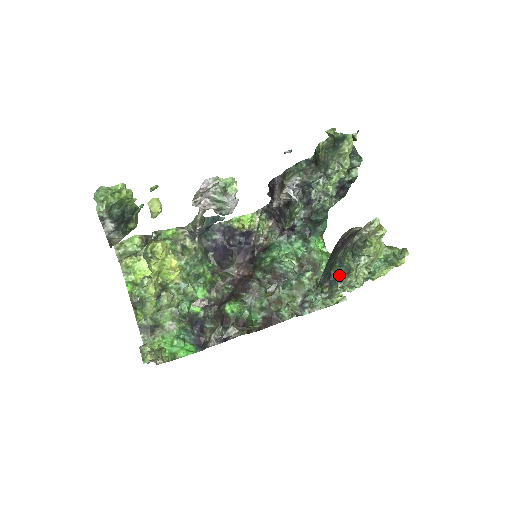
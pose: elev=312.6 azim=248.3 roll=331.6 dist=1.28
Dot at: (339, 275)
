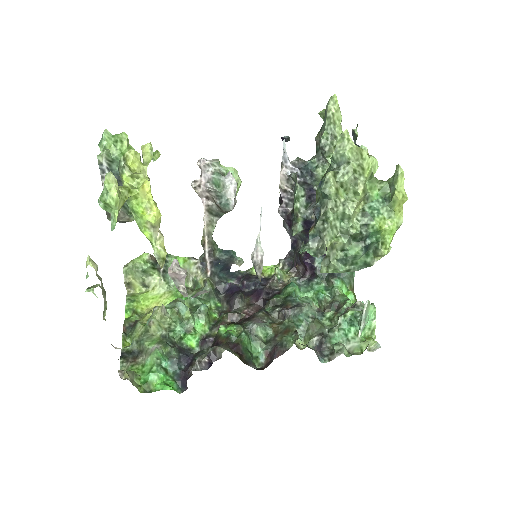
Dot at: (320, 198)
